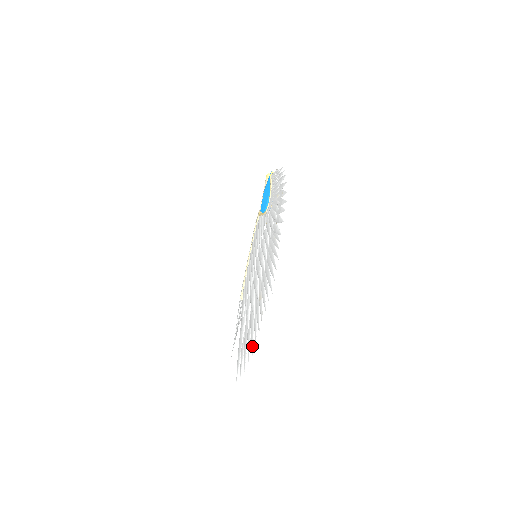
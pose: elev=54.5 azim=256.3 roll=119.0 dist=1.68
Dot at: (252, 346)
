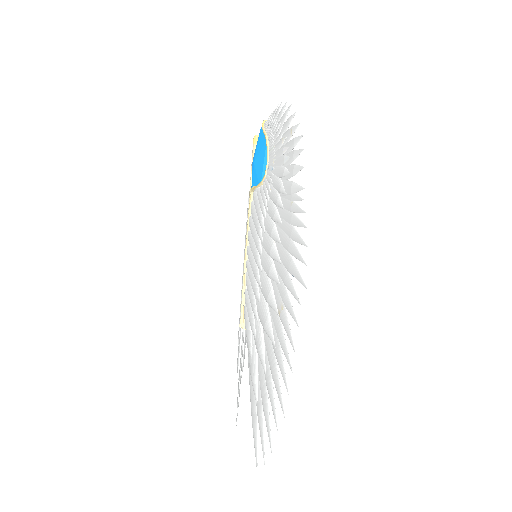
Dot at: (280, 396)
